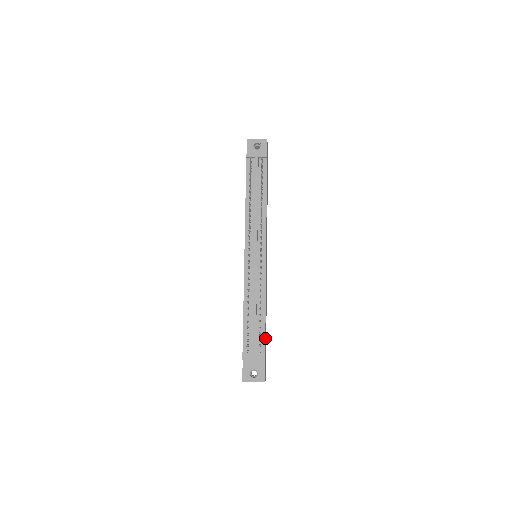
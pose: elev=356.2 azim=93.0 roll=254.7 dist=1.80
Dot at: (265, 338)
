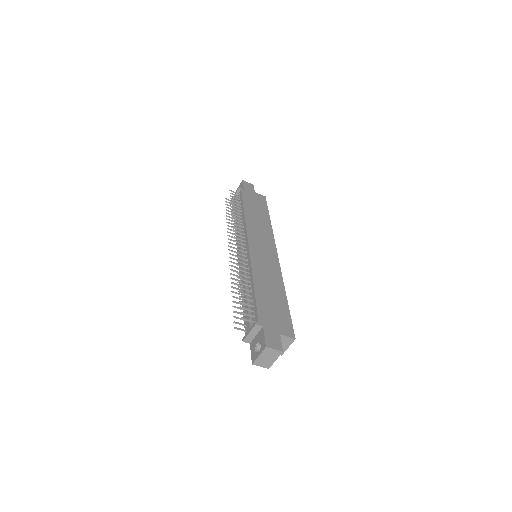
Dot at: (261, 307)
